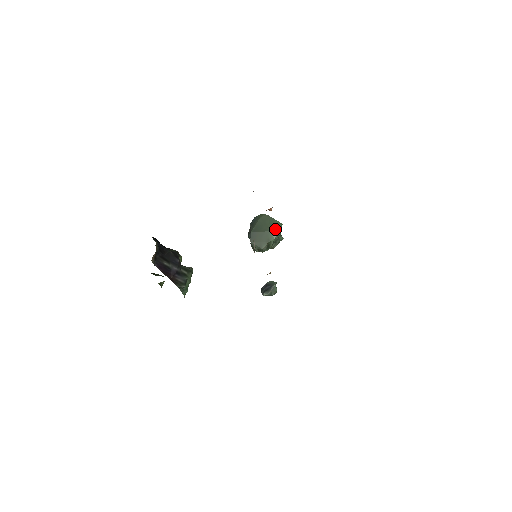
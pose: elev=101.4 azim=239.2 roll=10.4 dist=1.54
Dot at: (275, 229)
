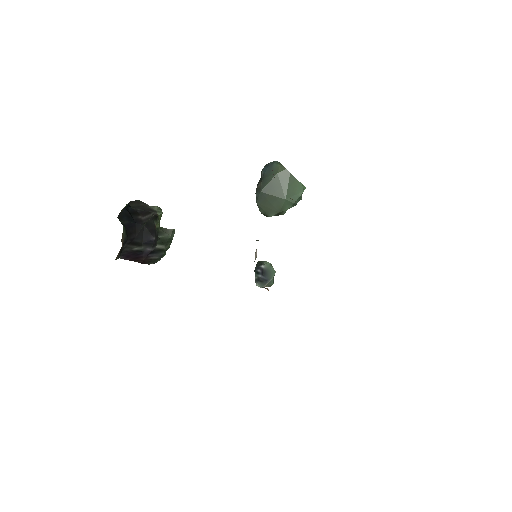
Dot at: (293, 196)
